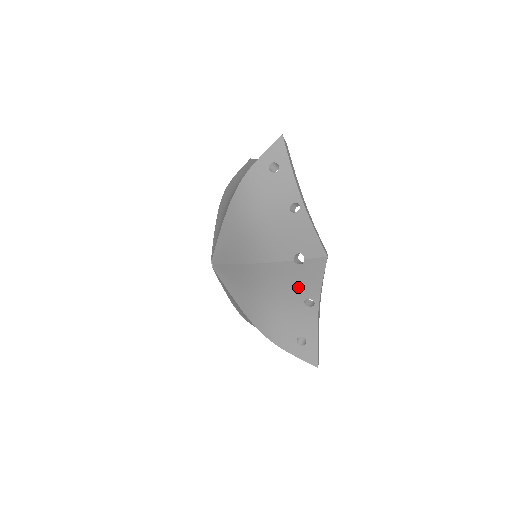
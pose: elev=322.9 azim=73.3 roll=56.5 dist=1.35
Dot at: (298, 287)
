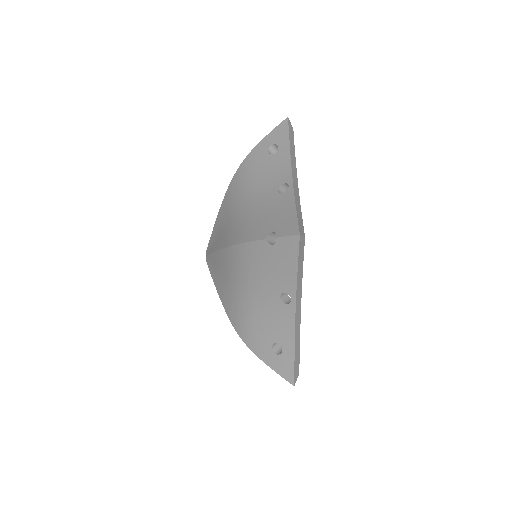
Dot at: (273, 276)
